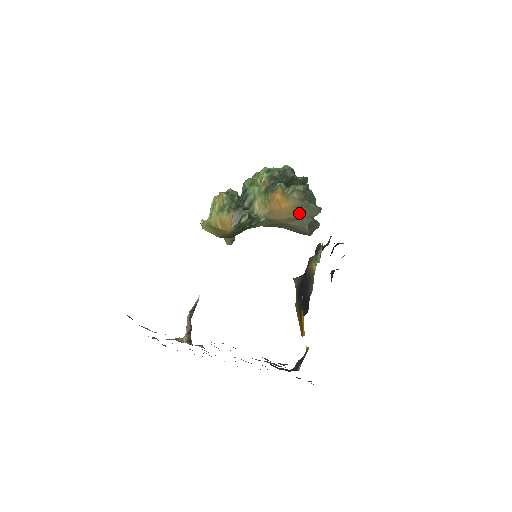
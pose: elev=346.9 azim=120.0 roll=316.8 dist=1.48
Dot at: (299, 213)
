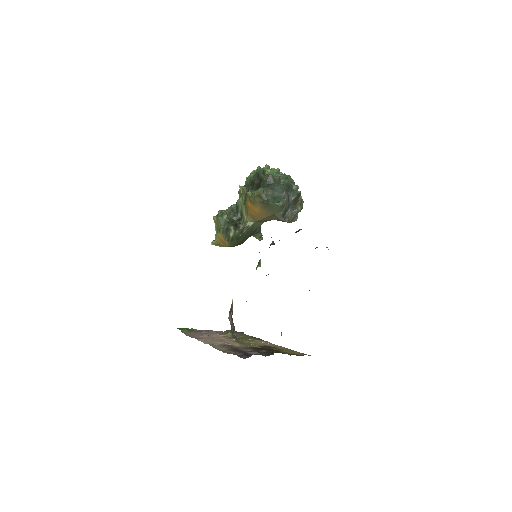
Dot at: (269, 212)
